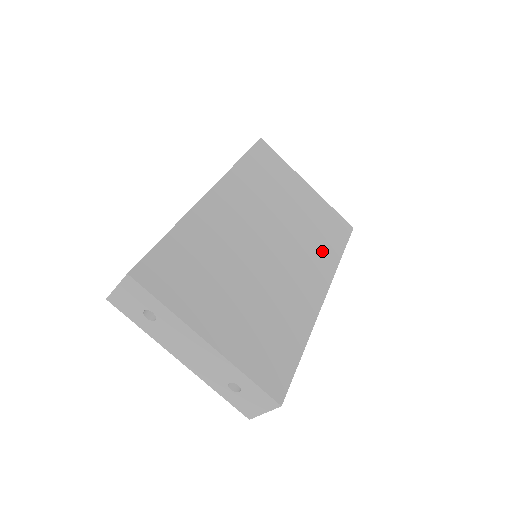
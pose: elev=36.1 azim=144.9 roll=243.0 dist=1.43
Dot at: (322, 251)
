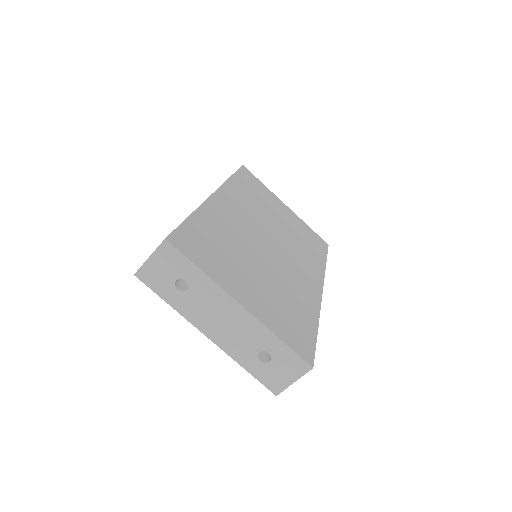
Dot at: (310, 256)
